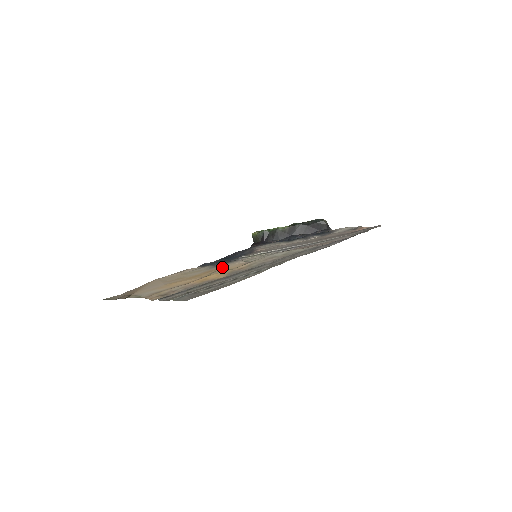
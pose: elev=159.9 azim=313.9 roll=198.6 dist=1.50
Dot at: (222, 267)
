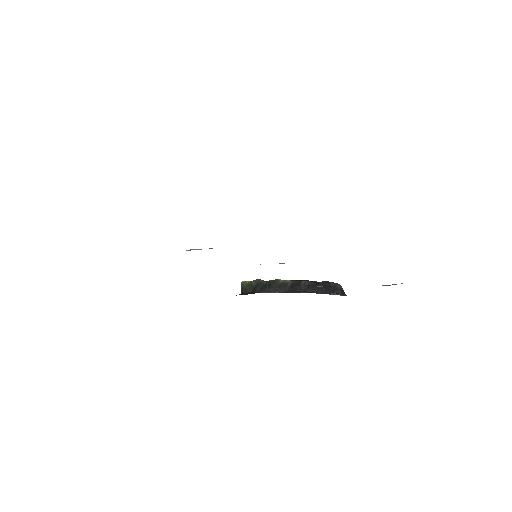
Dot at: occluded
